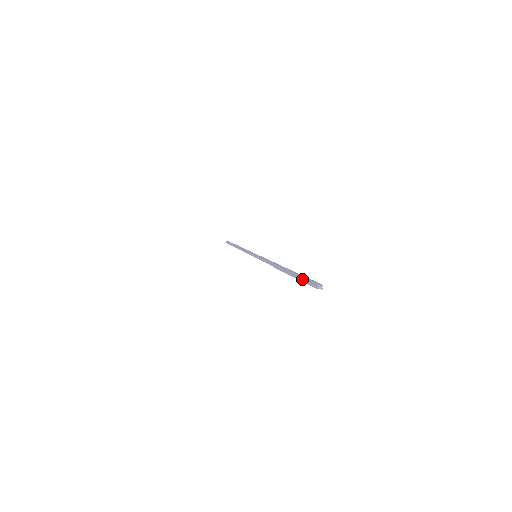
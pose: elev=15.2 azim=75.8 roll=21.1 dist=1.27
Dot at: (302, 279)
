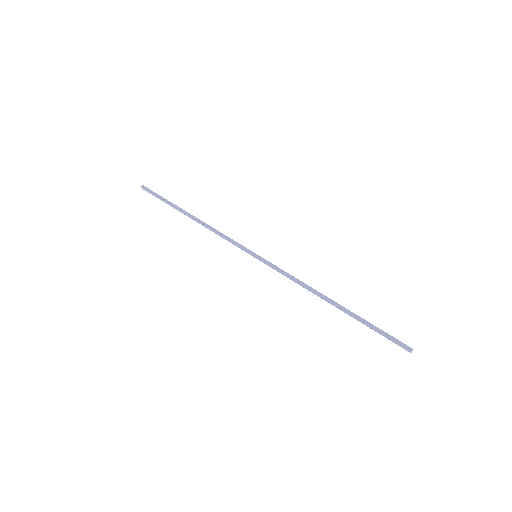
Dot at: (381, 333)
